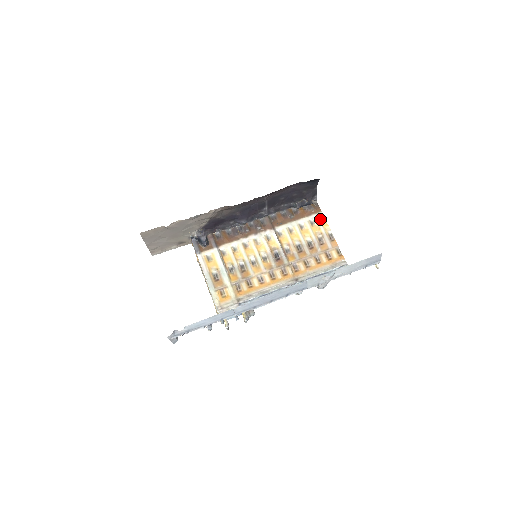
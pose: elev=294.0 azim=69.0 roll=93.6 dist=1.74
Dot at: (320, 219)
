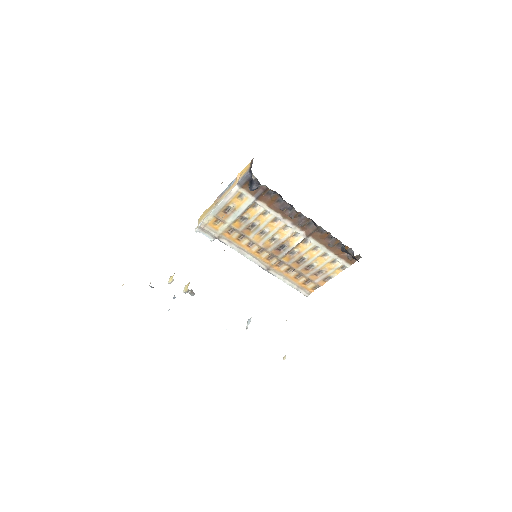
Dot at: (342, 266)
